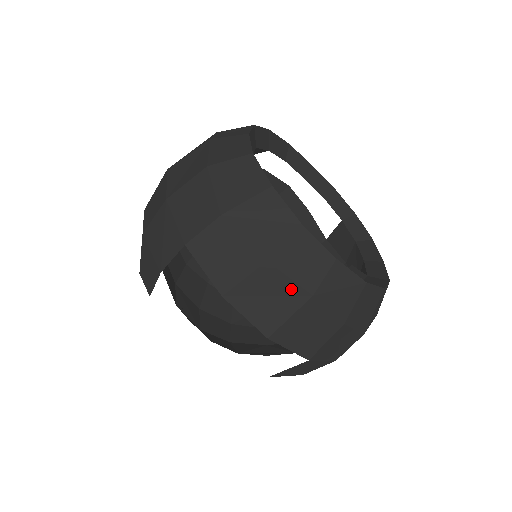
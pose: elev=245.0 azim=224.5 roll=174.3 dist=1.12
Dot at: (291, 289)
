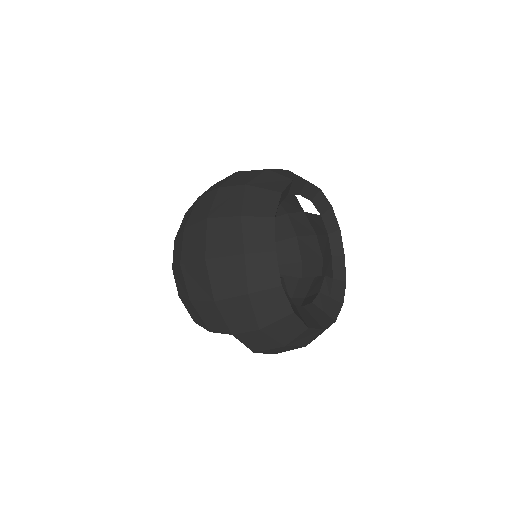
Dot at: (295, 347)
